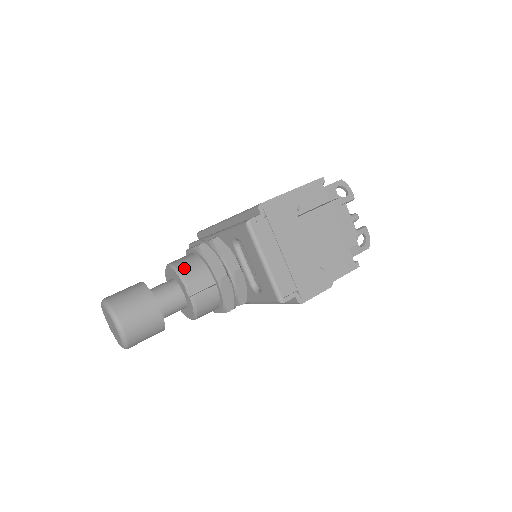
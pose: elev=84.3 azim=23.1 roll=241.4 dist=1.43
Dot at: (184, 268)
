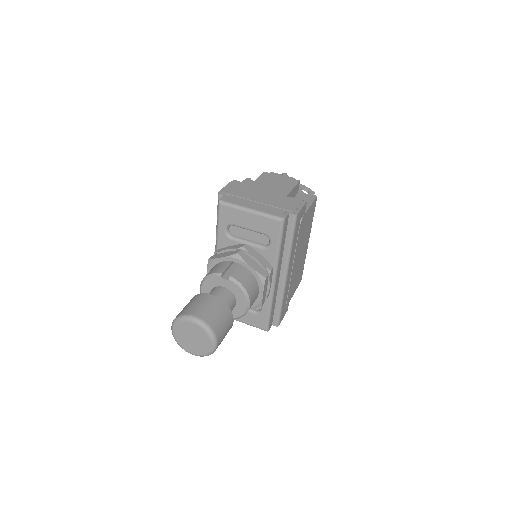
Dot at: (210, 272)
